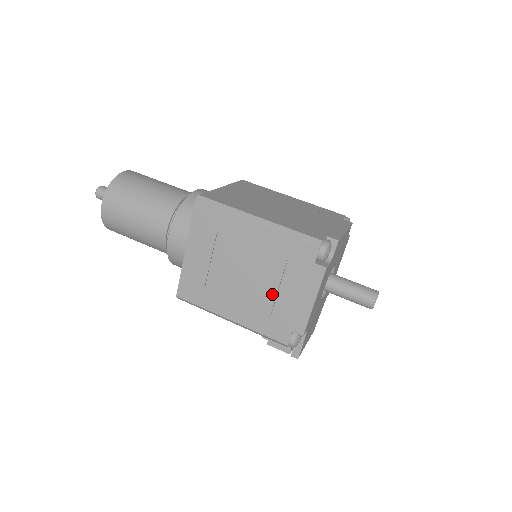
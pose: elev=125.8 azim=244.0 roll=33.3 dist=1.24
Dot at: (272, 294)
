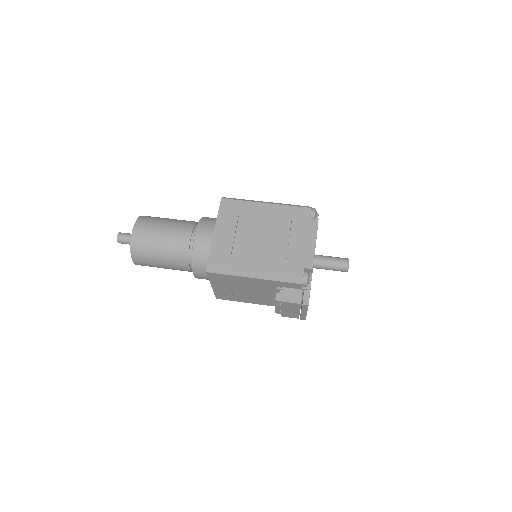
Dot at: (285, 245)
